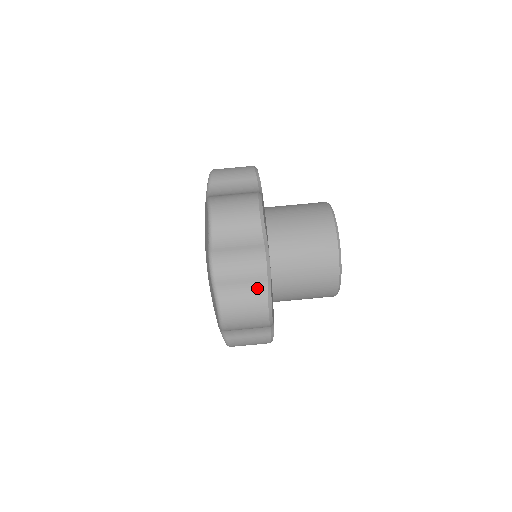
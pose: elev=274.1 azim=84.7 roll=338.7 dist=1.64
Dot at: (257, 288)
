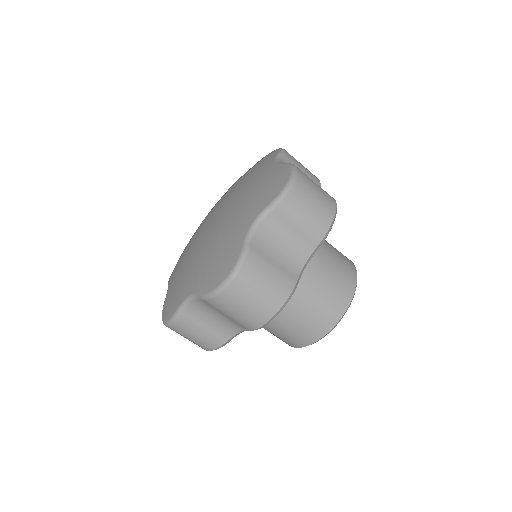
Dot at: (285, 280)
